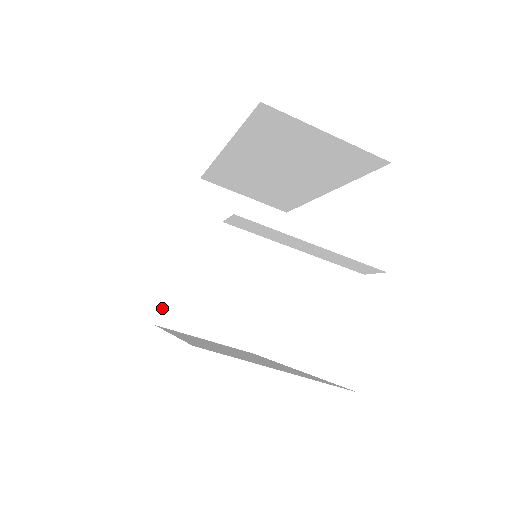
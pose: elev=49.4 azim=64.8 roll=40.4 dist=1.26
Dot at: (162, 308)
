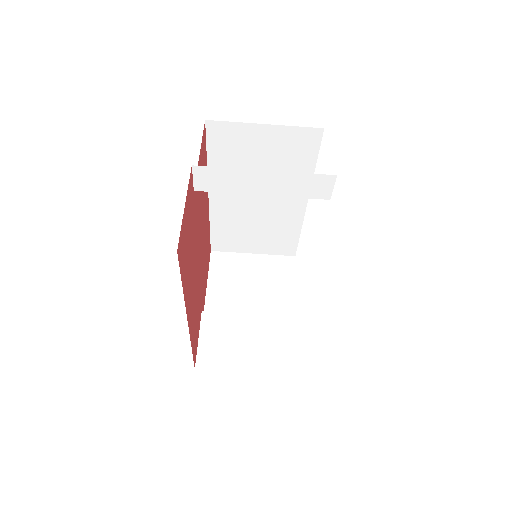
Dot at: (199, 353)
